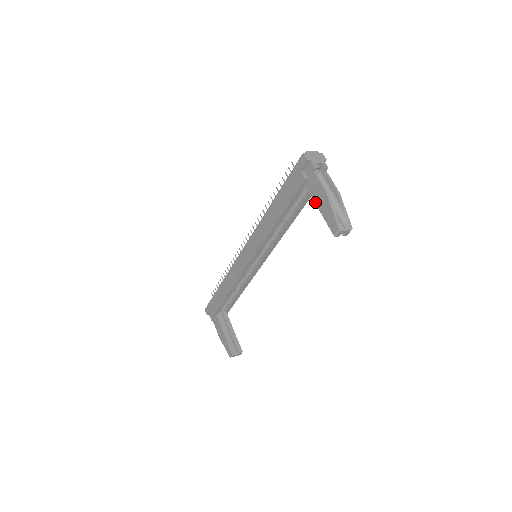
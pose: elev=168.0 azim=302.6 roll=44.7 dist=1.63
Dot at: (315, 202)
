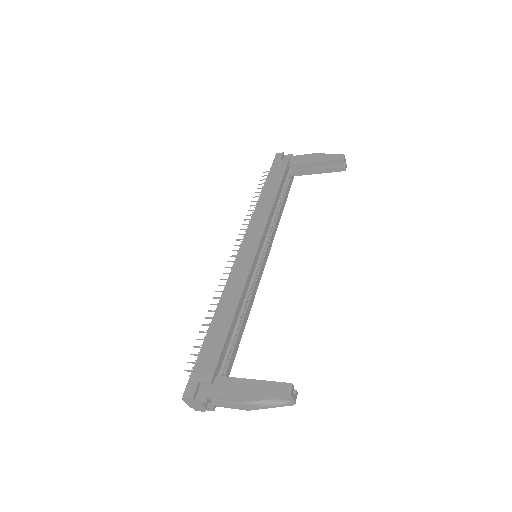
Dot at: (308, 162)
